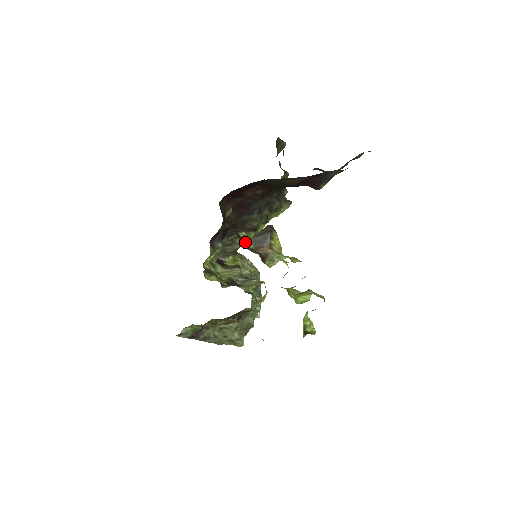
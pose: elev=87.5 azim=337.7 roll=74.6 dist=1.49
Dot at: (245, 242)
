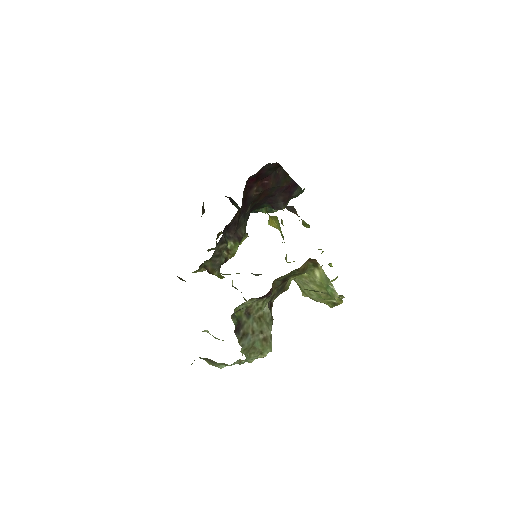
Dot at: occluded
